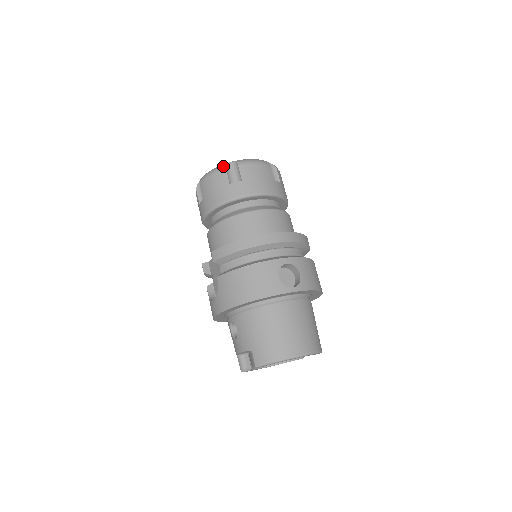
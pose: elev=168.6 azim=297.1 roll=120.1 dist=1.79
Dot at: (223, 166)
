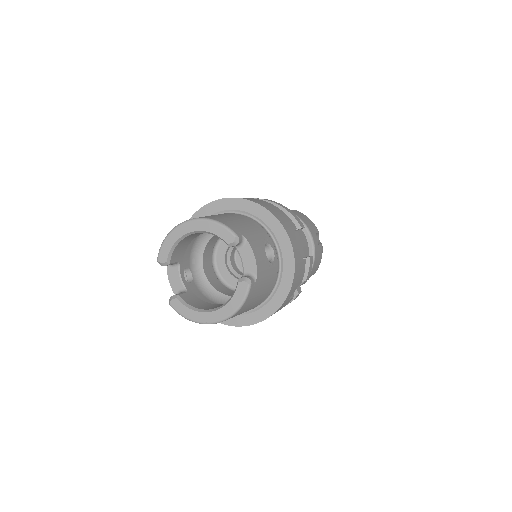
Dot at: occluded
